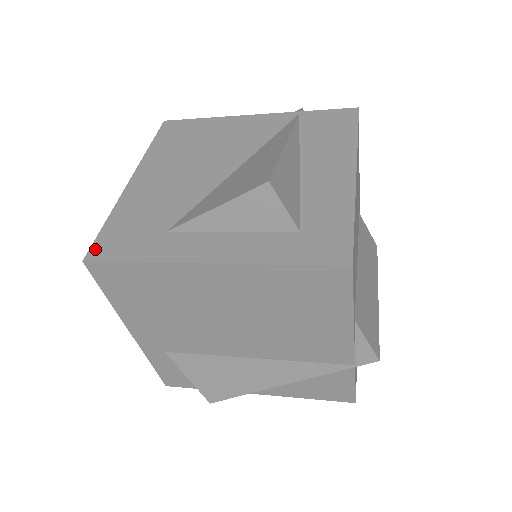
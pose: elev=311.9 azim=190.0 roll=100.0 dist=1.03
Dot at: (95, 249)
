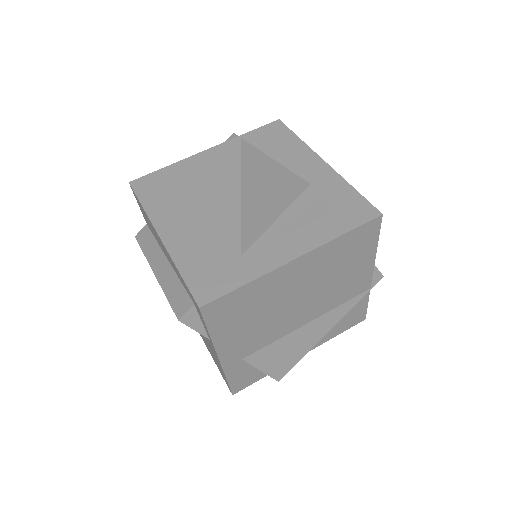
Dot at: (198, 295)
